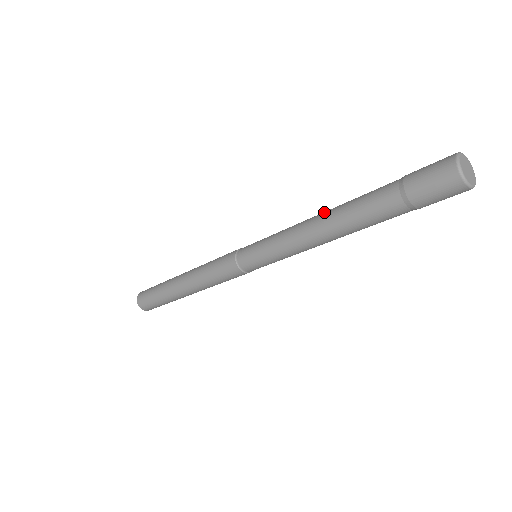
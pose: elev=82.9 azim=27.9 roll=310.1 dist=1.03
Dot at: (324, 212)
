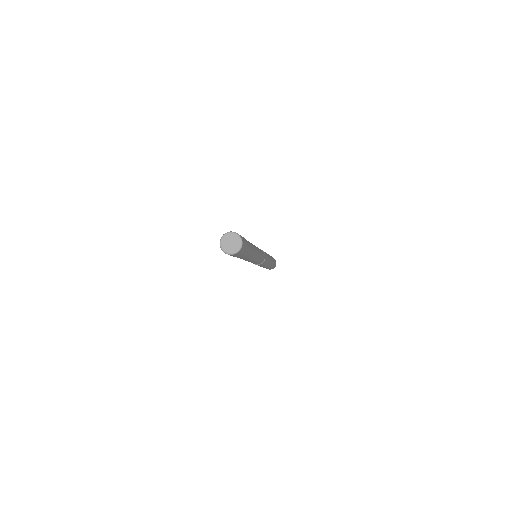
Dot at: occluded
